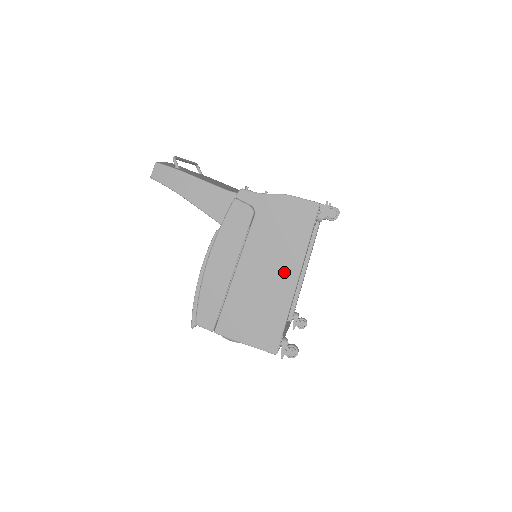
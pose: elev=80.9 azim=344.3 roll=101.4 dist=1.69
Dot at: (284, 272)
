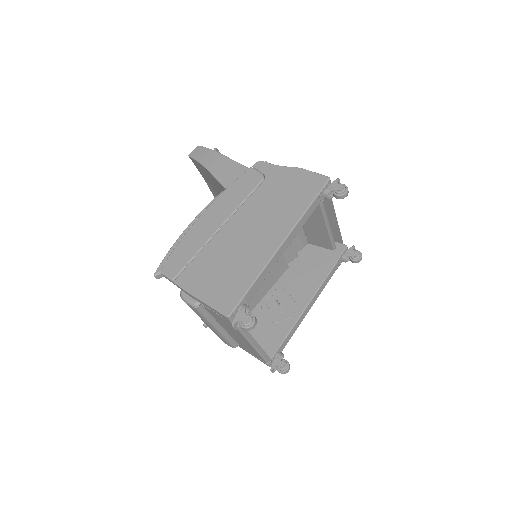
Dot at: (271, 233)
